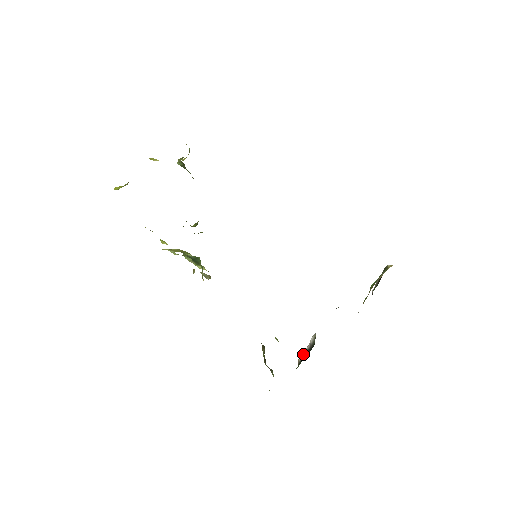
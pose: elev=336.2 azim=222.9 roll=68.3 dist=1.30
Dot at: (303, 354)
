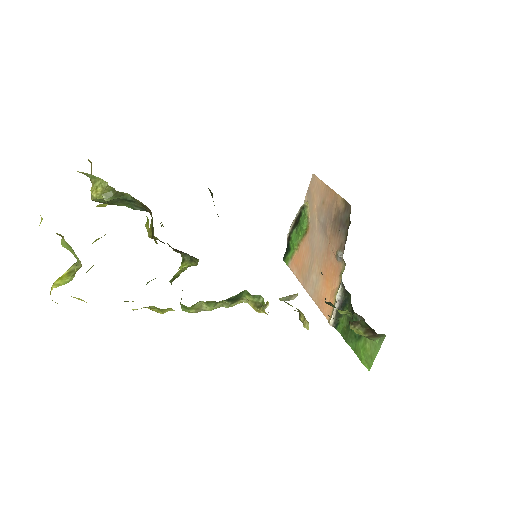
Dot at: (334, 315)
